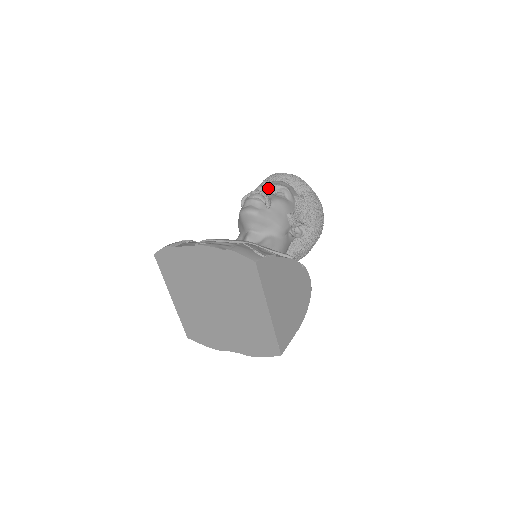
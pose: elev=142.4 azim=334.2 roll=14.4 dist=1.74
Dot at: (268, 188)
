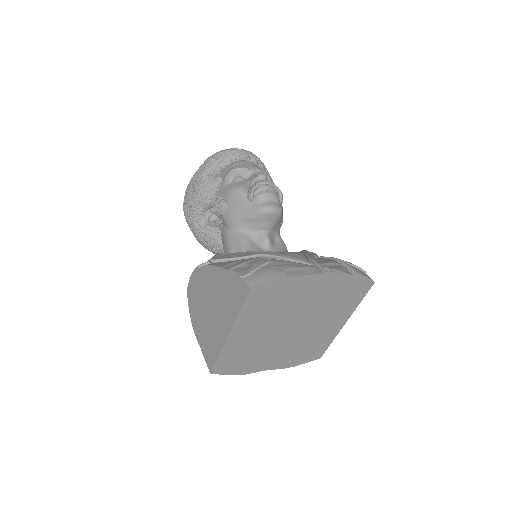
Dot at: (254, 173)
